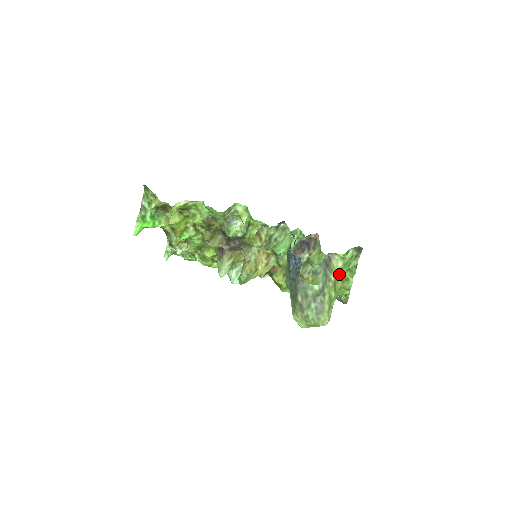
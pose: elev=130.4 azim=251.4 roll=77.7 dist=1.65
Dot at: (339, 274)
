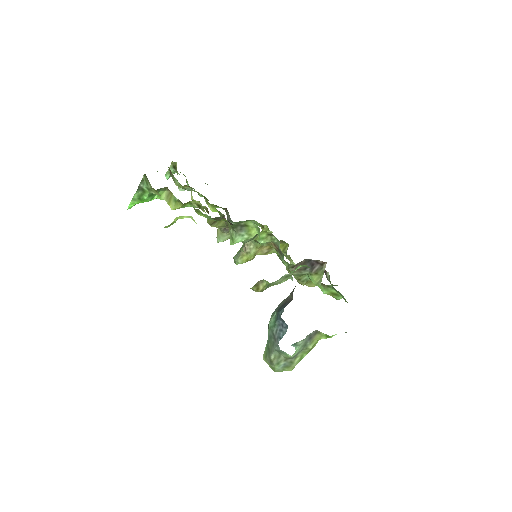
Dot at: occluded
